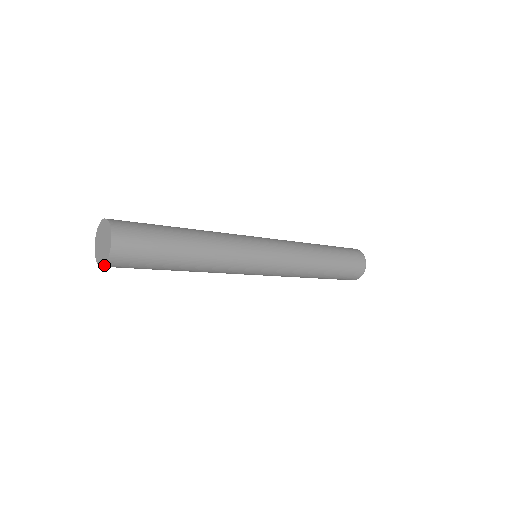
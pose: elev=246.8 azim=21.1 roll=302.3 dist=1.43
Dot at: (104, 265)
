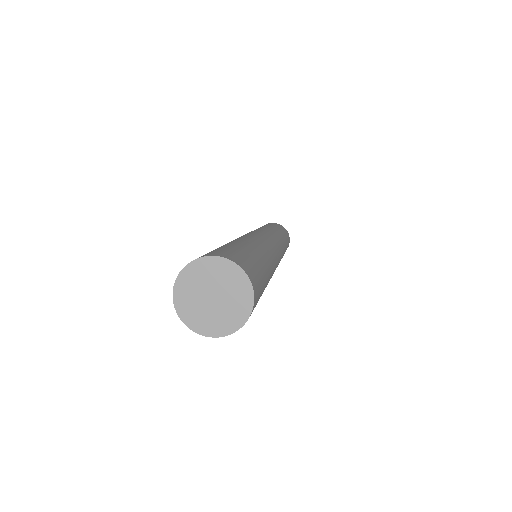
Dot at: (205, 335)
